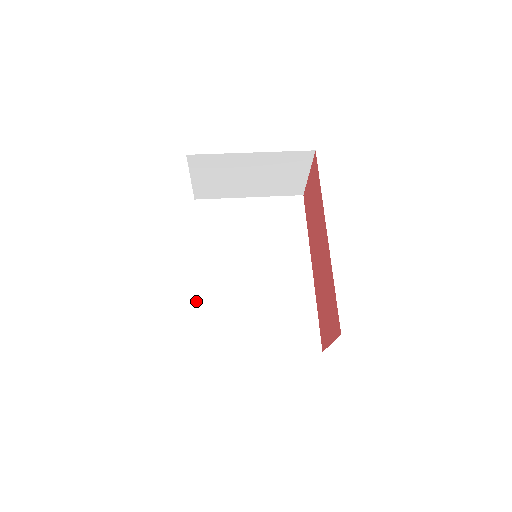
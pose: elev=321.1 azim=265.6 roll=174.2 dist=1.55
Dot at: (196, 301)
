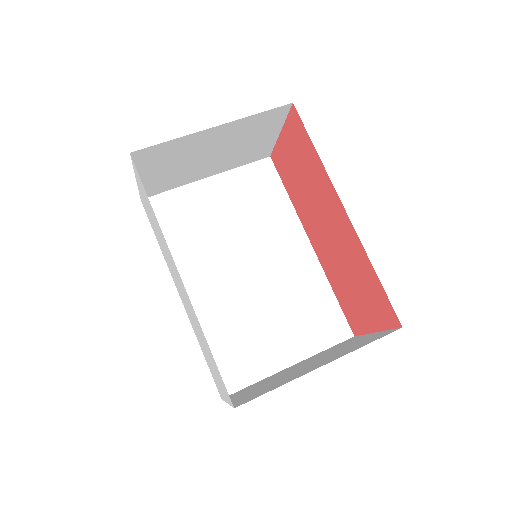
Dot at: (193, 329)
